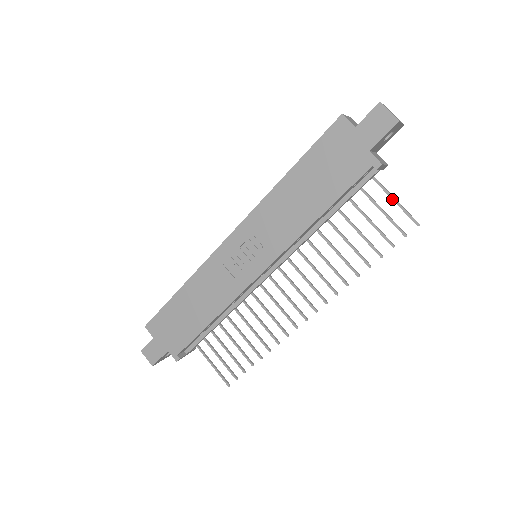
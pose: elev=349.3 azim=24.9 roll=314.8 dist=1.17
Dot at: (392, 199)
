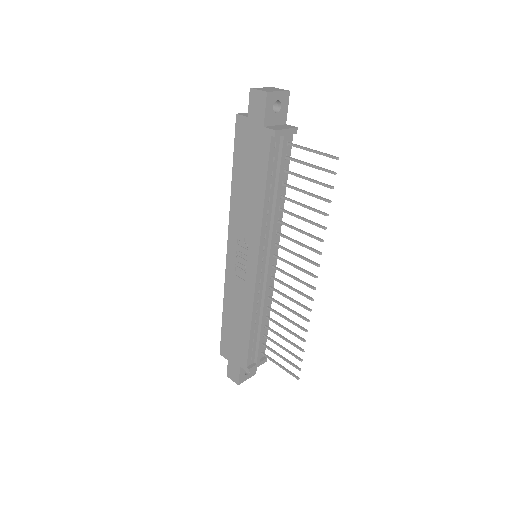
Dot at: (310, 151)
